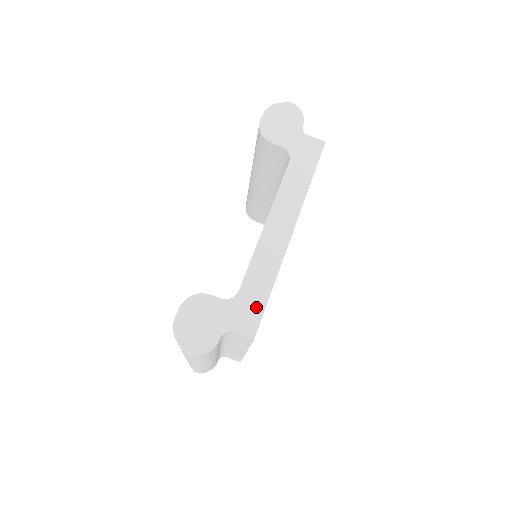
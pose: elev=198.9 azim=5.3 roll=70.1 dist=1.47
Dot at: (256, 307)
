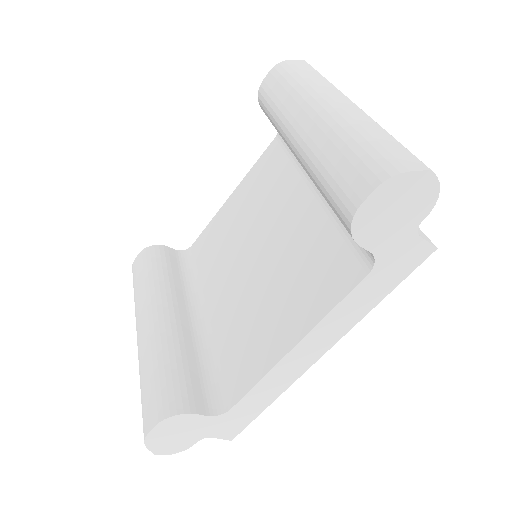
Dot at: (244, 420)
